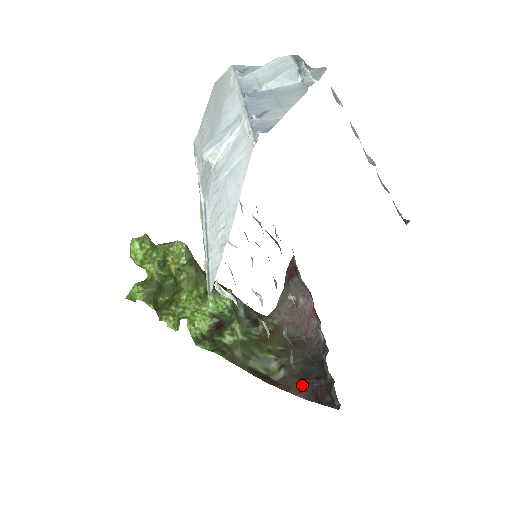
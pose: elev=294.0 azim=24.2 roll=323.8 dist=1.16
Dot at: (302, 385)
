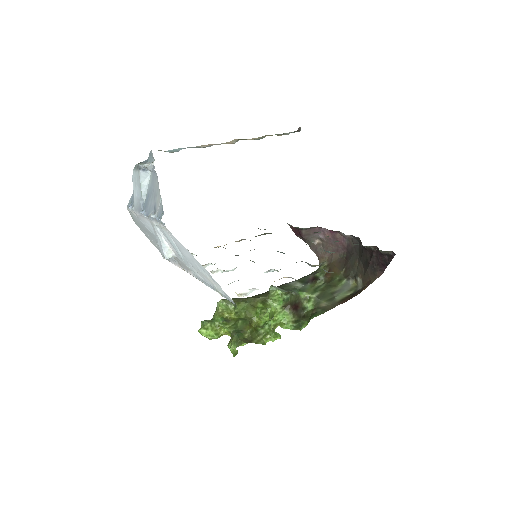
Dot at: (371, 271)
